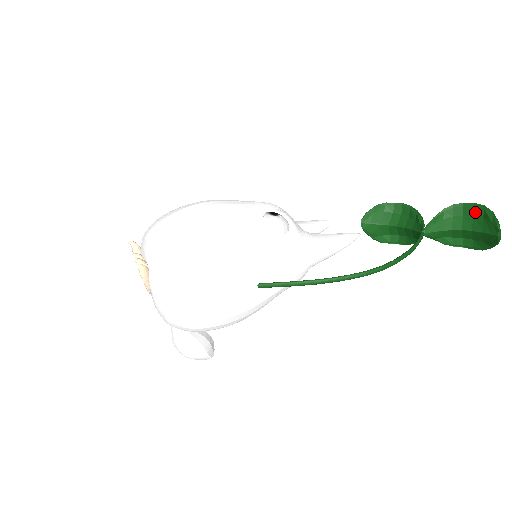
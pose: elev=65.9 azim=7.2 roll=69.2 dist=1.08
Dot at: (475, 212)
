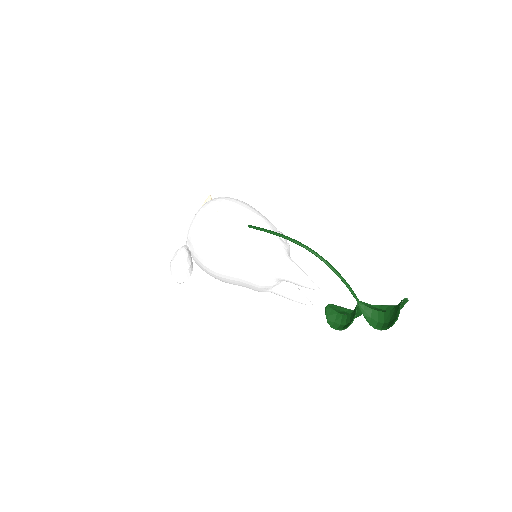
Dot at: occluded
